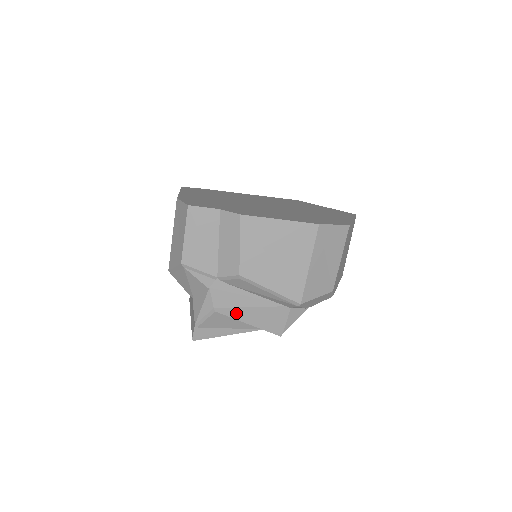
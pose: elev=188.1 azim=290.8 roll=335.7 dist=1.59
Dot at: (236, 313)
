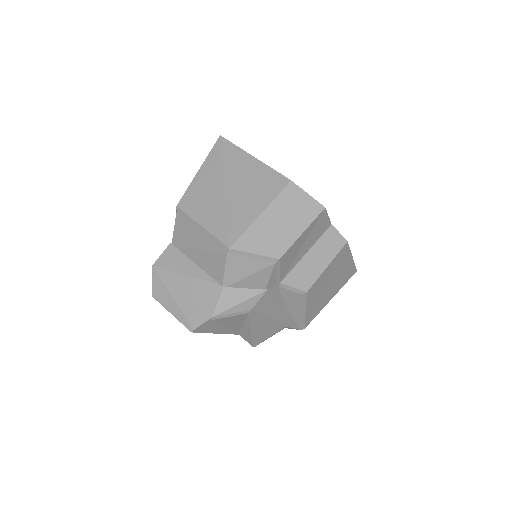
Dot at: (257, 319)
